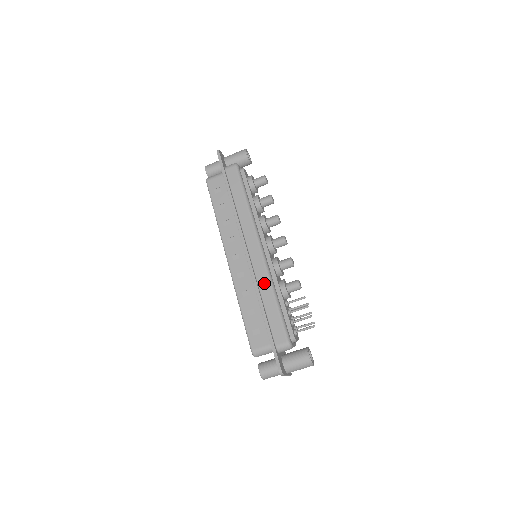
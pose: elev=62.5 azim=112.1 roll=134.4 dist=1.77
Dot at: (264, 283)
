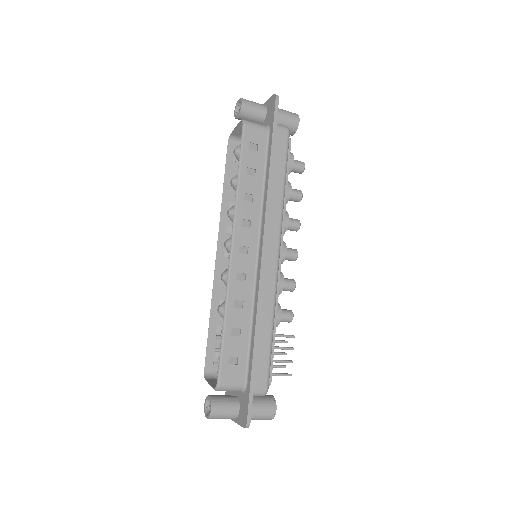
Dot at: (267, 303)
